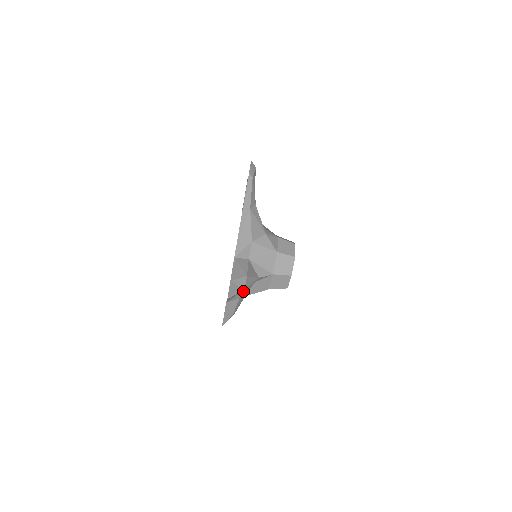
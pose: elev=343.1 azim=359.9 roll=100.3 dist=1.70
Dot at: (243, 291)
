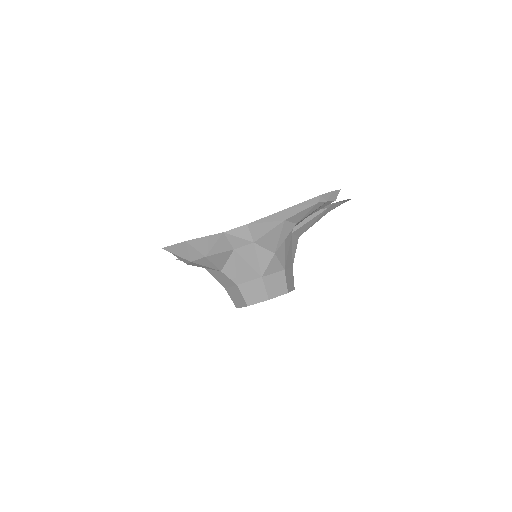
Dot at: (189, 261)
